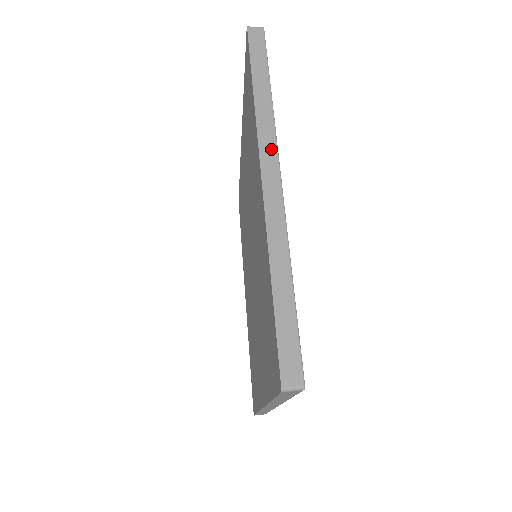
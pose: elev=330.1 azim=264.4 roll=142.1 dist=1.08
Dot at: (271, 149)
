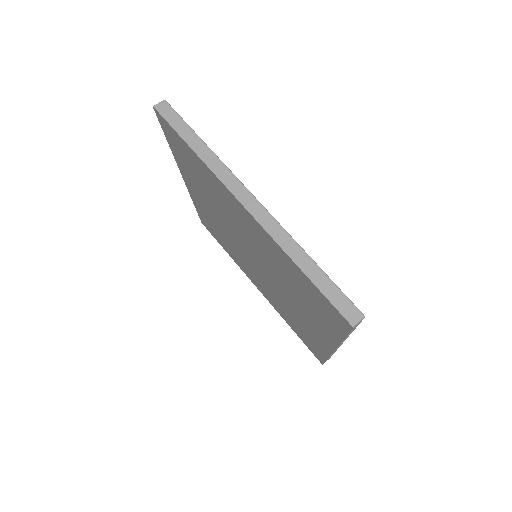
Dot at: (235, 182)
